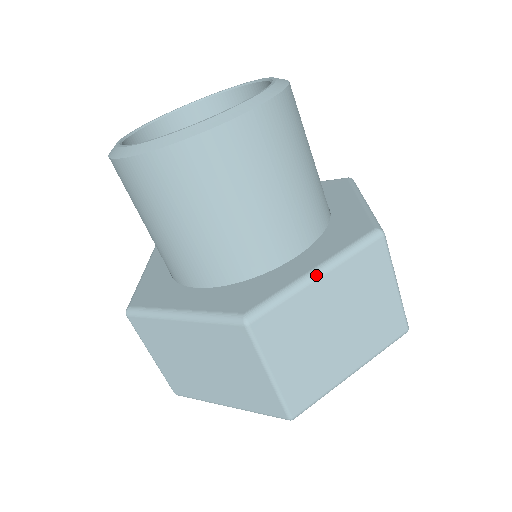
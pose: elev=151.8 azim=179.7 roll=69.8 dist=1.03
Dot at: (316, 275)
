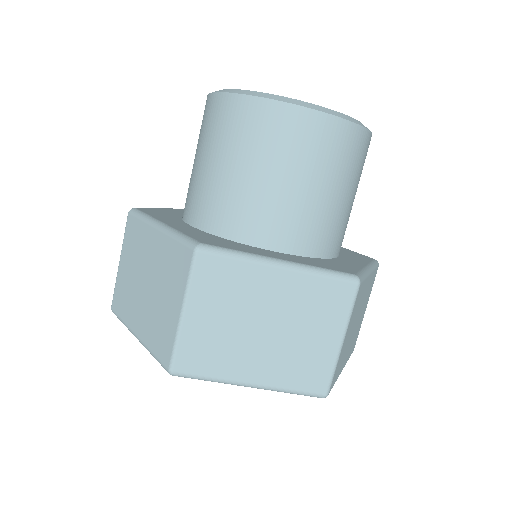
Dot at: (279, 264)
